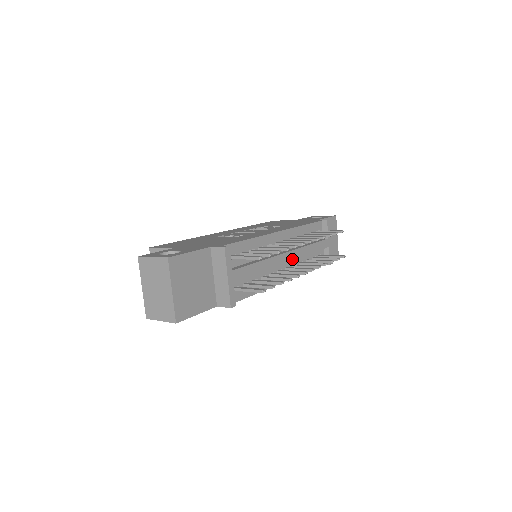
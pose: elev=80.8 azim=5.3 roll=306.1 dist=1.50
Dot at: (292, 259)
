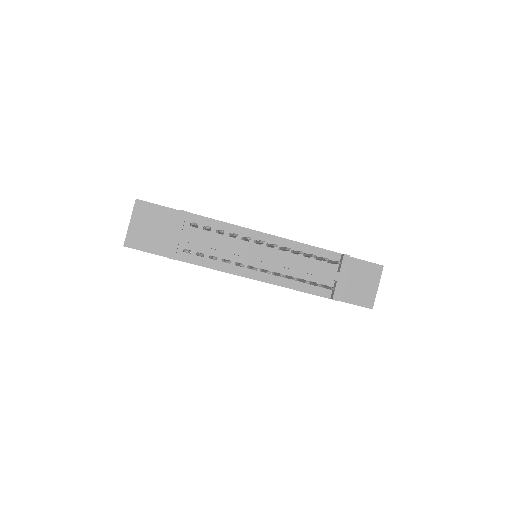
Dot at: (267, 262)
